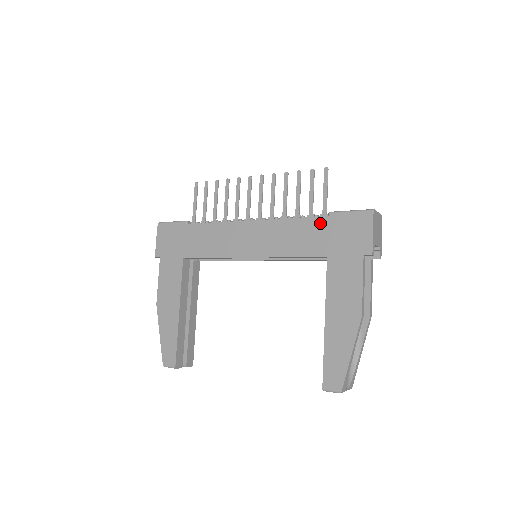
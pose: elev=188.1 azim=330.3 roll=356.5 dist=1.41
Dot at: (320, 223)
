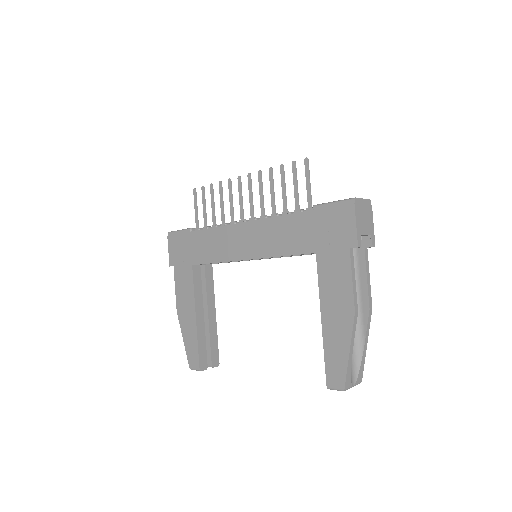
Dot at: (305, 218)
